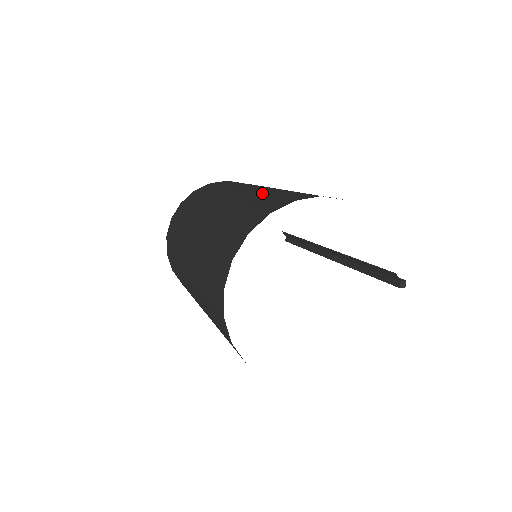
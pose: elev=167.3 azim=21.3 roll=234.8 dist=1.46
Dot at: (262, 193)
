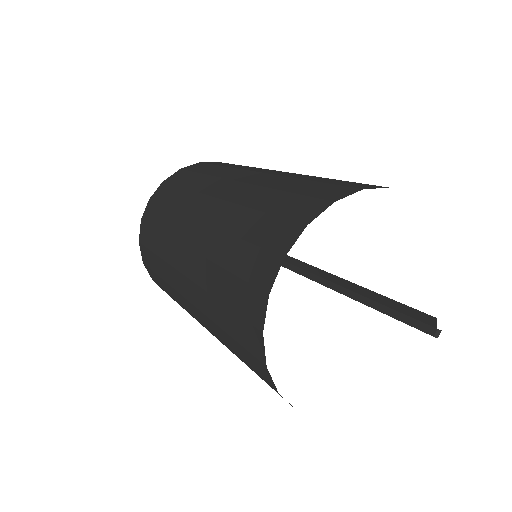
Dot at: (321, 177)
